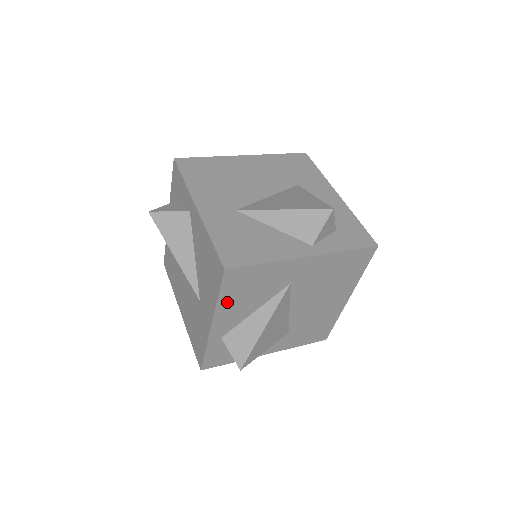
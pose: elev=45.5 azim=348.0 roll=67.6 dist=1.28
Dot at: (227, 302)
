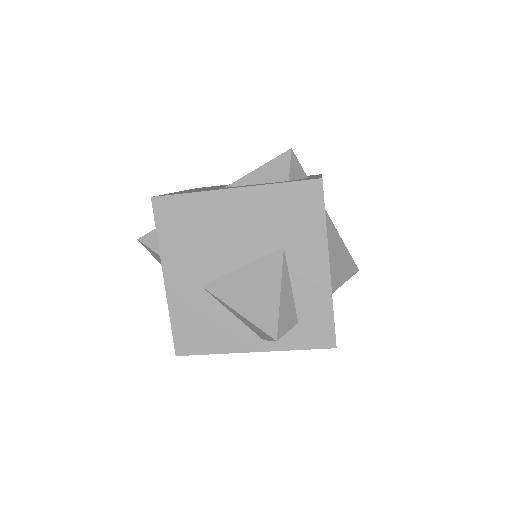
Dot at: occluded
